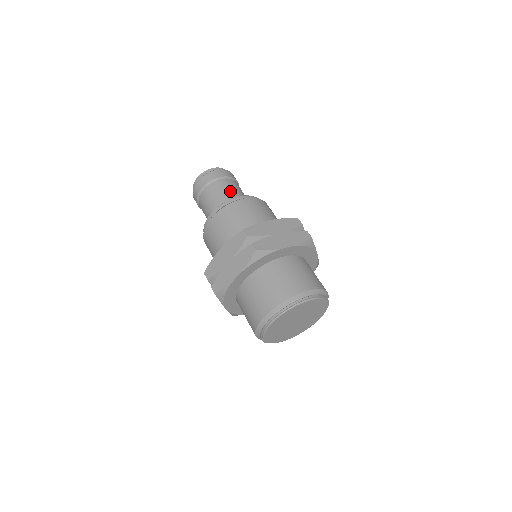
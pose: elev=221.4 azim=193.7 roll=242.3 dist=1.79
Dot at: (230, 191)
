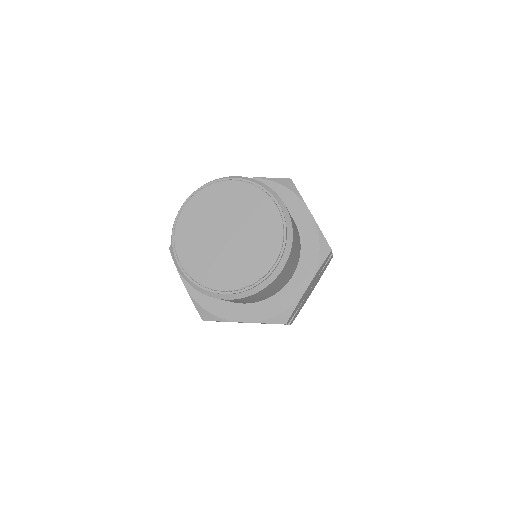
Dot at: occluded
